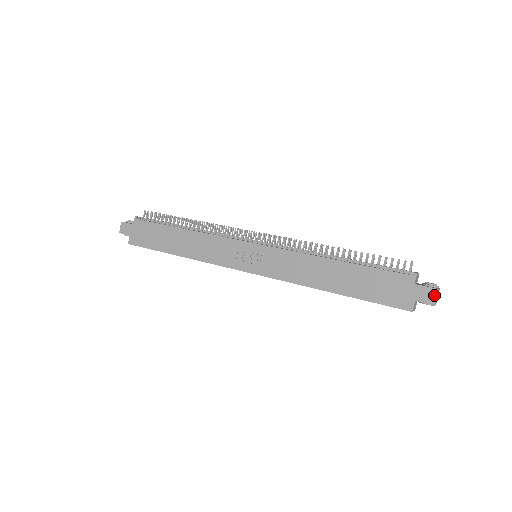
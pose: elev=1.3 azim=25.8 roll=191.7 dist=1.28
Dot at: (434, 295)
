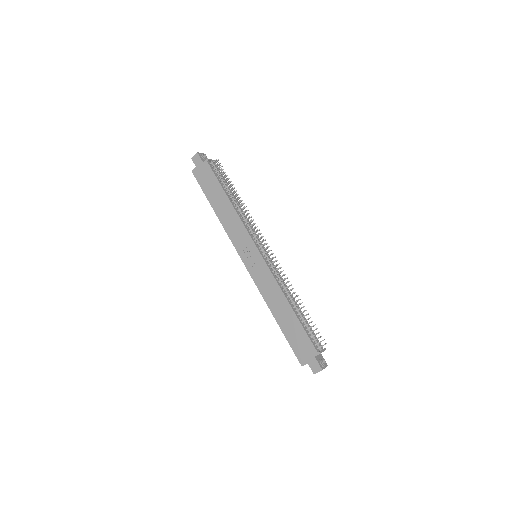
Dot at: (318, 370)
